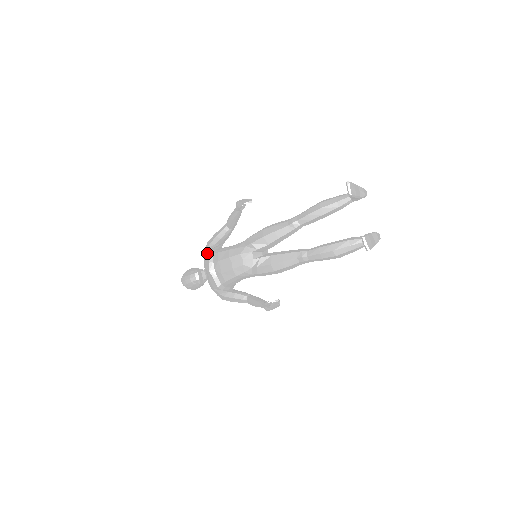
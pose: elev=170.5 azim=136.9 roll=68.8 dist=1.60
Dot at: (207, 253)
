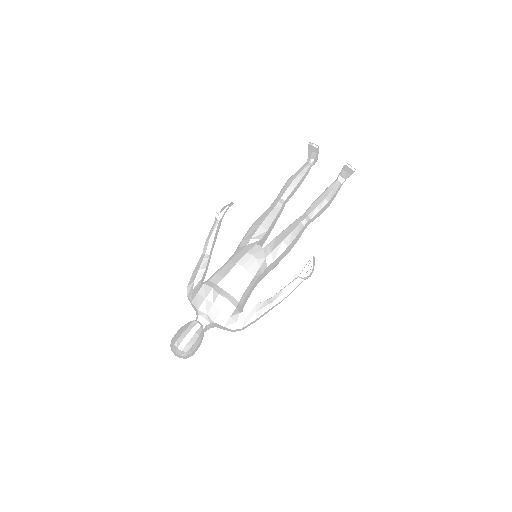
Dot at: (200, 287)
